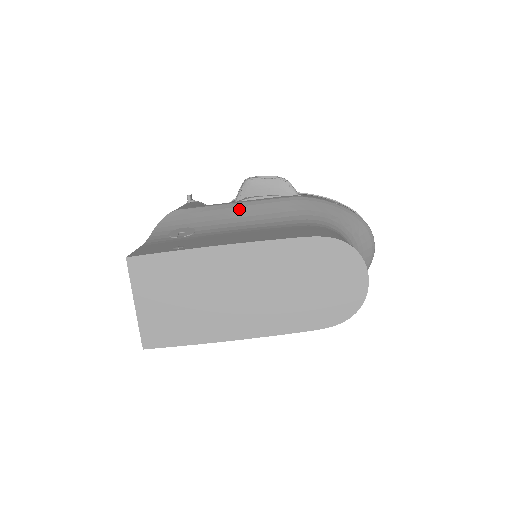
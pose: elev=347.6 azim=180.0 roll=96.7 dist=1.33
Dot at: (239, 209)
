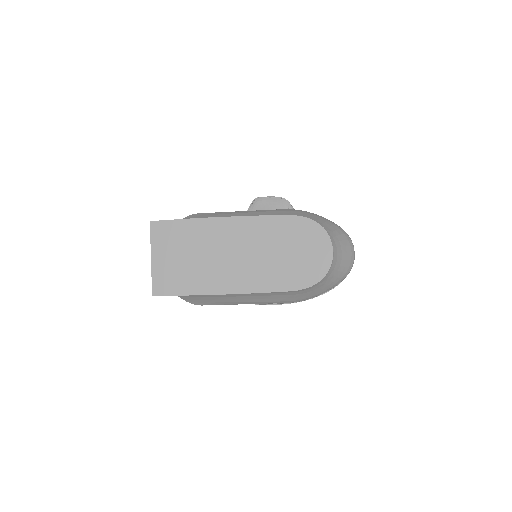
Dot at: (245, 214)
